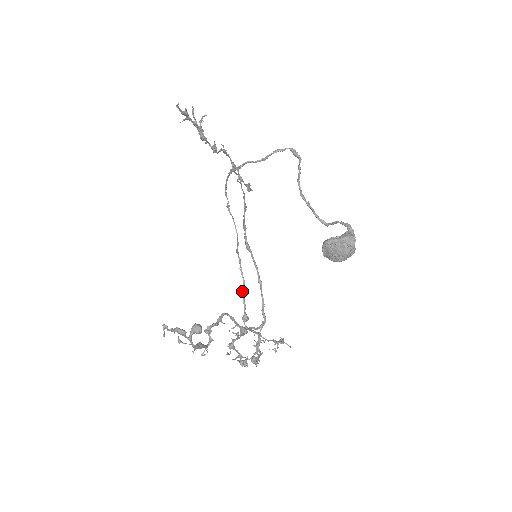
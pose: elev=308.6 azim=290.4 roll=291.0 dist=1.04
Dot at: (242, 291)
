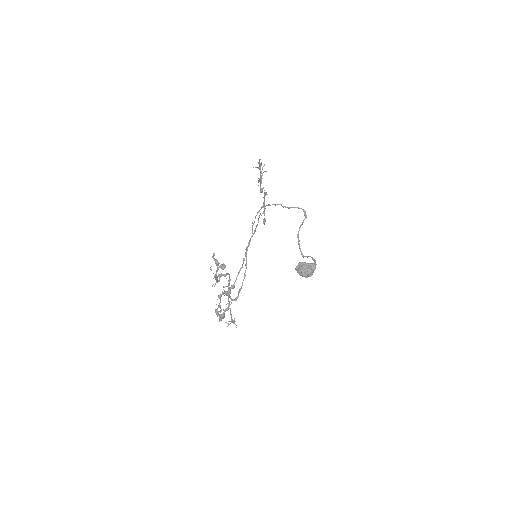
Dot at: (239, 271)
